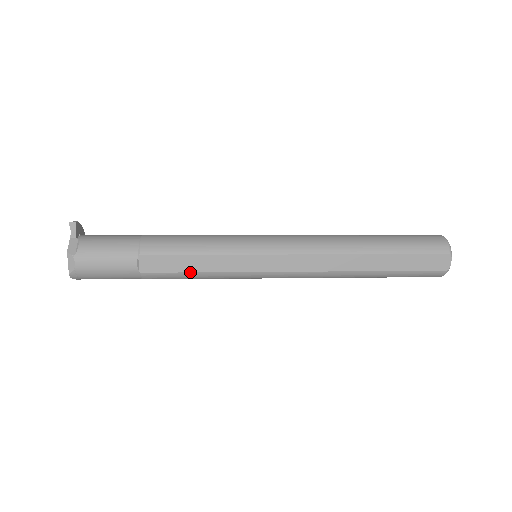
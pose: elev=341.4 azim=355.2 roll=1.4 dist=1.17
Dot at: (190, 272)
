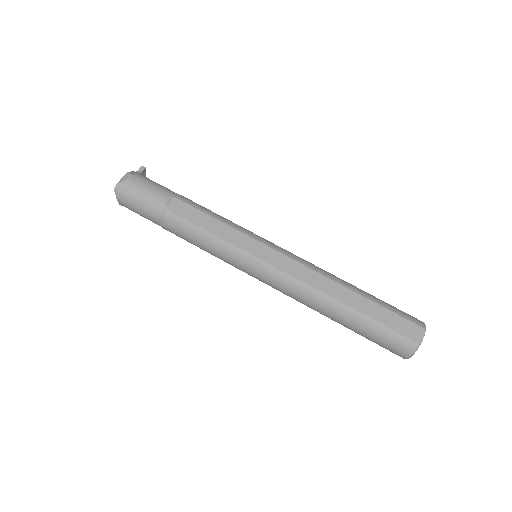
Dot at: (202, 228)
